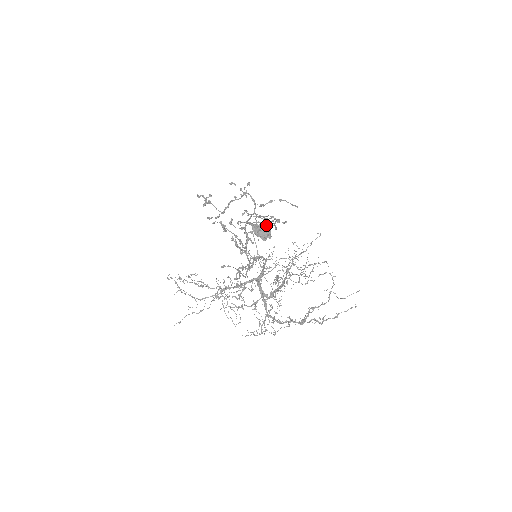
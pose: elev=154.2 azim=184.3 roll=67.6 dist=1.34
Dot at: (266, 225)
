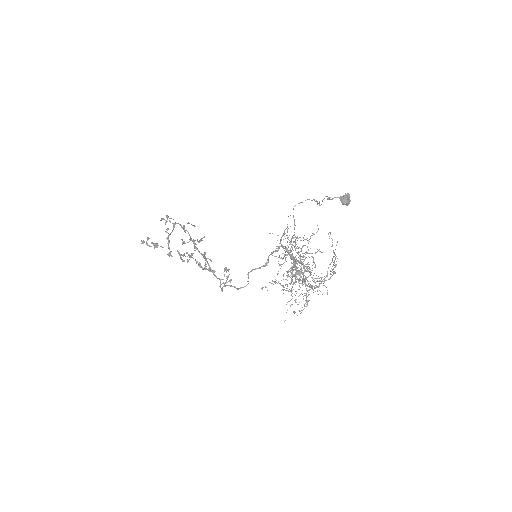
Dot at: (348, 193)
